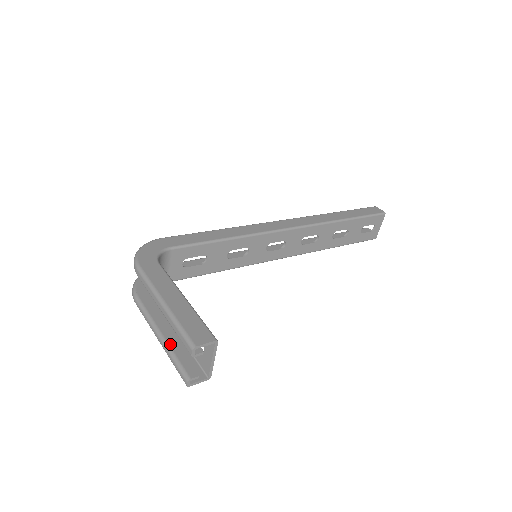
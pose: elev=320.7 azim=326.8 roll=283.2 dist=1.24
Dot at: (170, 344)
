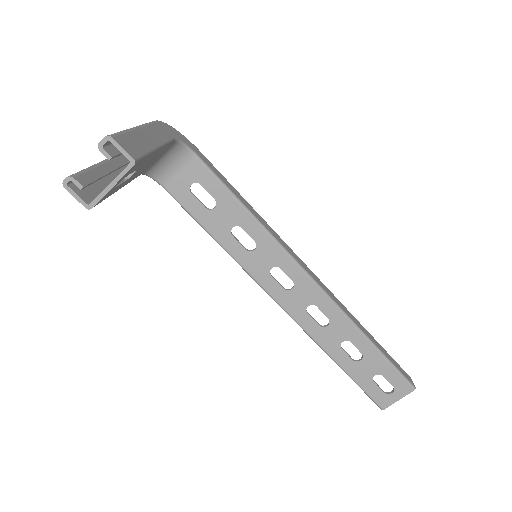
Dot at: (100, 166)
